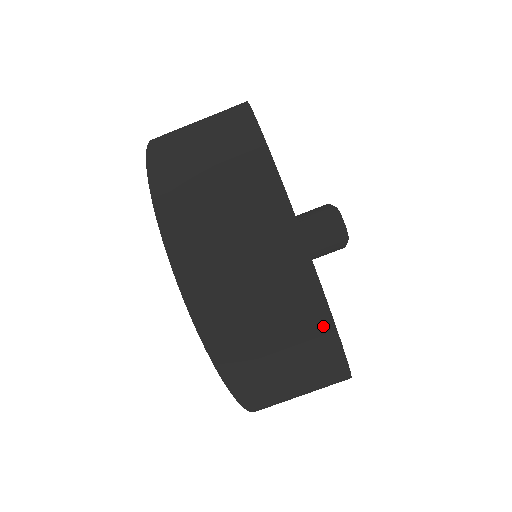
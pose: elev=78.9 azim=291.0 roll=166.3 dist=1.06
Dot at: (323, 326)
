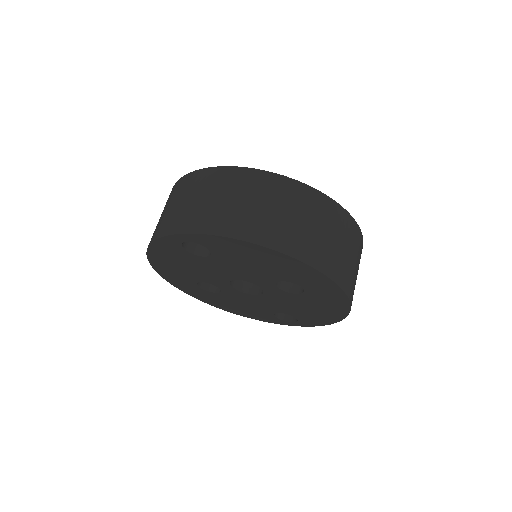
Dot at: (356, 229)
